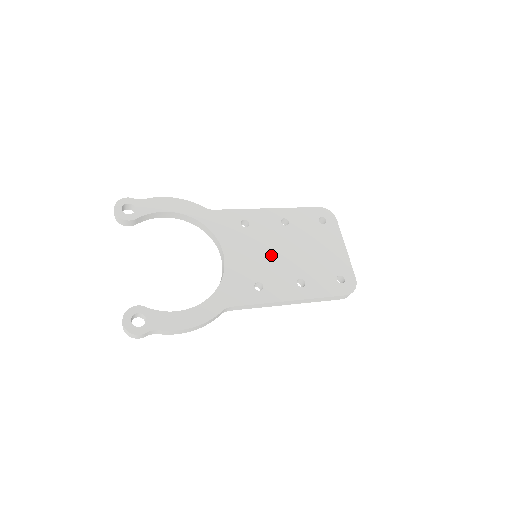
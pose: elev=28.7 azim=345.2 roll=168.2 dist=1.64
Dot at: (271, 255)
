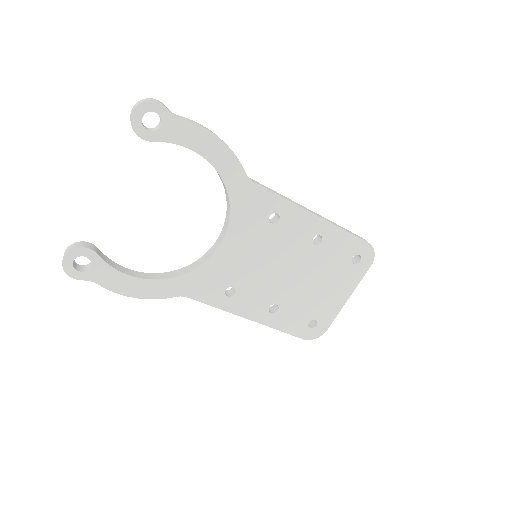
Dot at: (270, 268)
